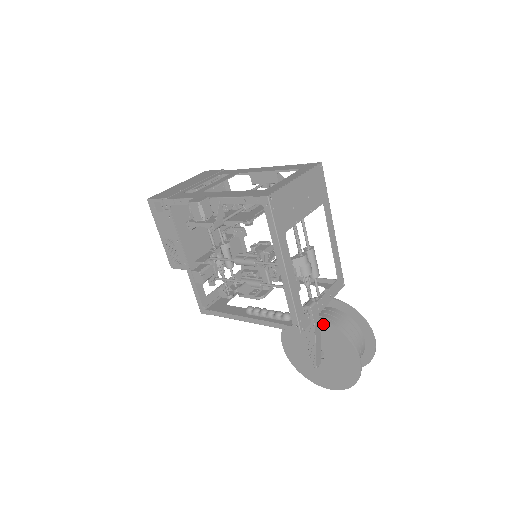
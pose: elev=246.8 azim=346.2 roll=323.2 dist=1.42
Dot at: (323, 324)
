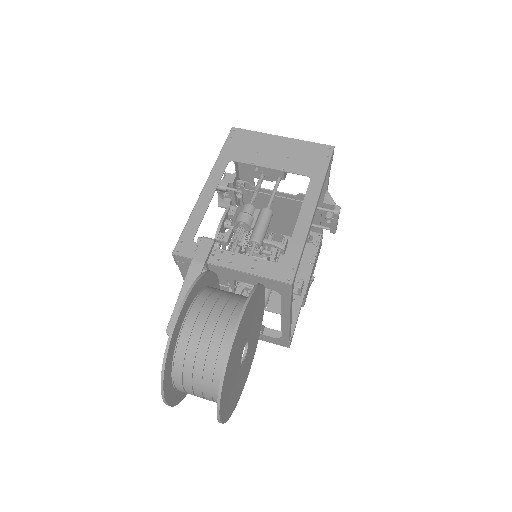
Dot at: (210, 278)
